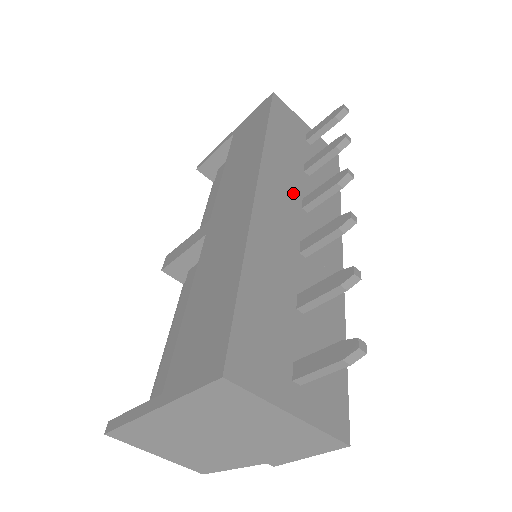
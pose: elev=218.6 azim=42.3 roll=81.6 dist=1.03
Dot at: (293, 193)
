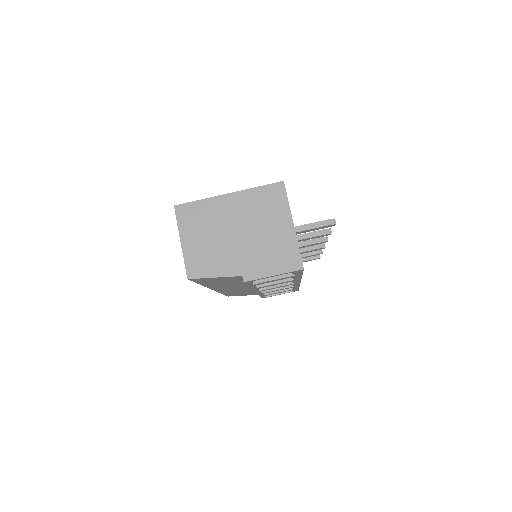
Dot at: occluded
